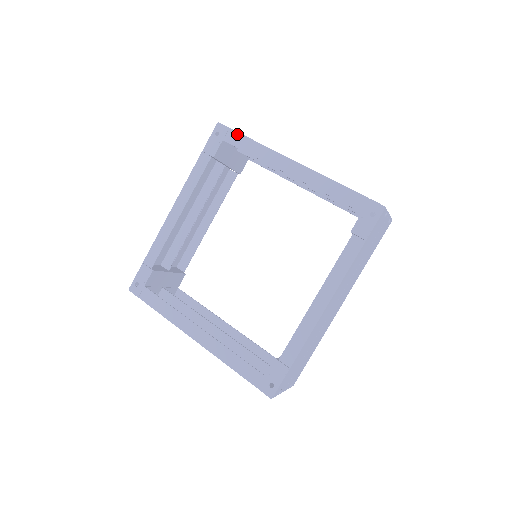
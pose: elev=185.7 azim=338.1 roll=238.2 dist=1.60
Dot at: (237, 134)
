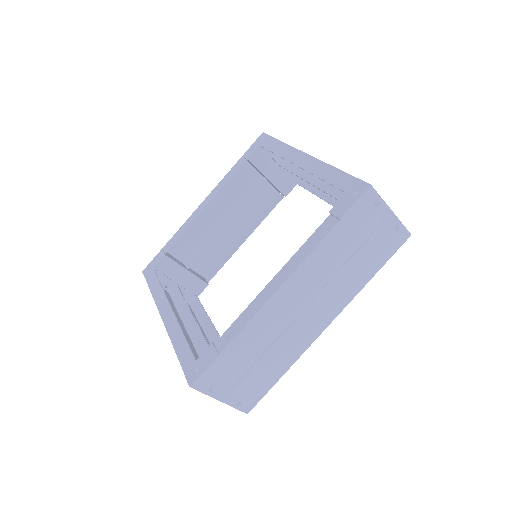
Dot at: (272, 139)
